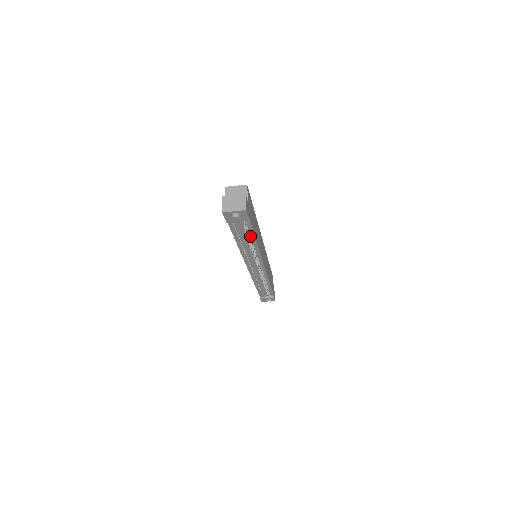
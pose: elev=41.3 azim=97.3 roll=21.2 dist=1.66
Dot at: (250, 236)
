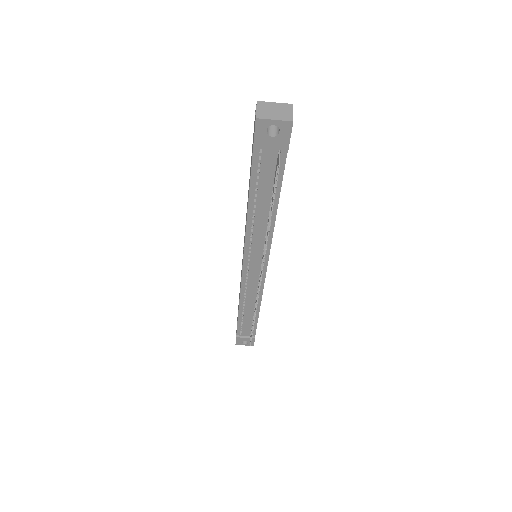
Dot at: (272, 195)
